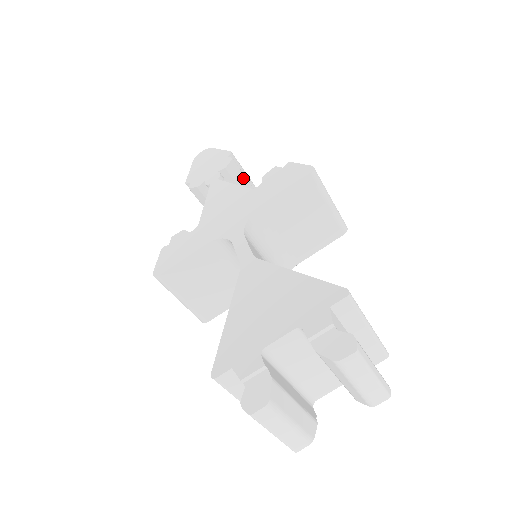
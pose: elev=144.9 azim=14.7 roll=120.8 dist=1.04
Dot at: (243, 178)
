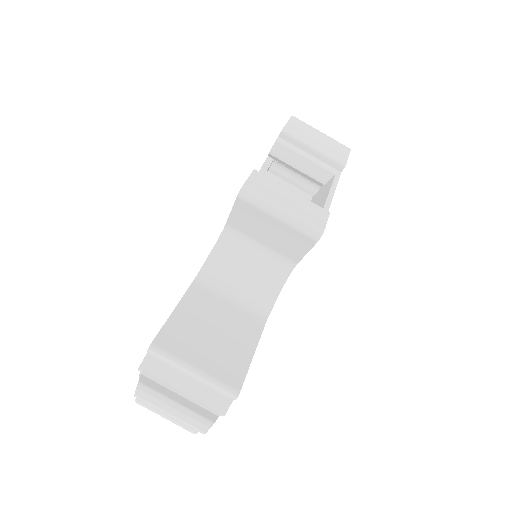
Dot at: (295, 156)
